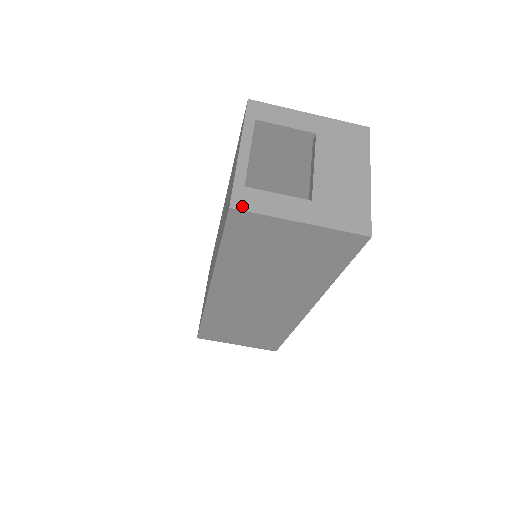
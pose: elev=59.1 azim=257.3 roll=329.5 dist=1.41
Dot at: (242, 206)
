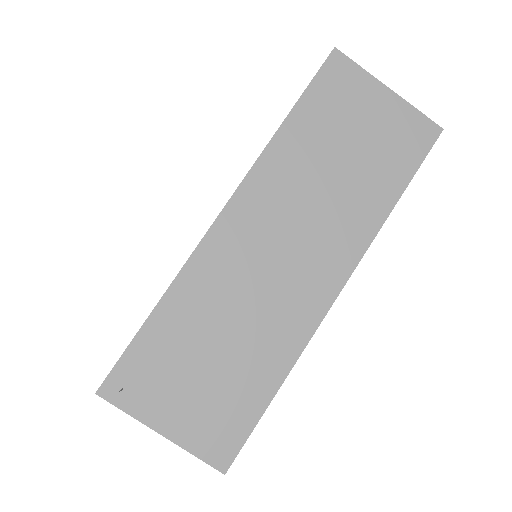
Dot at: (342, 56)
